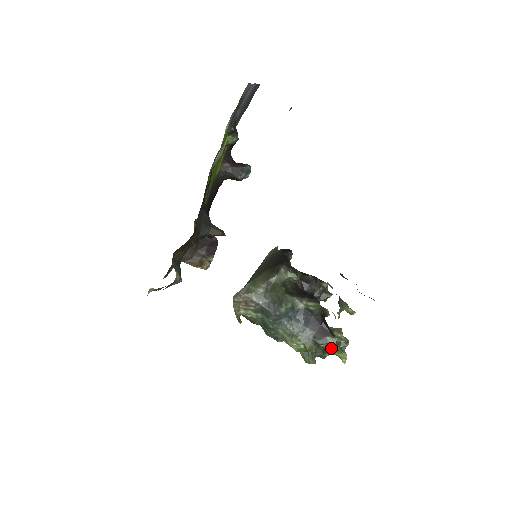
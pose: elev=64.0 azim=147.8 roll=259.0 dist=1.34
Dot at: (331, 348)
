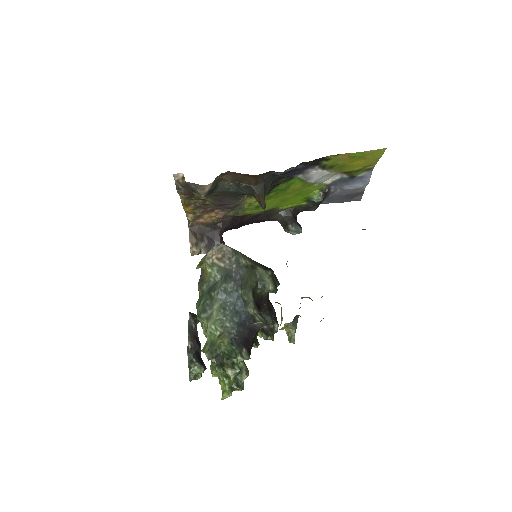
Dot at: (238, 359)
